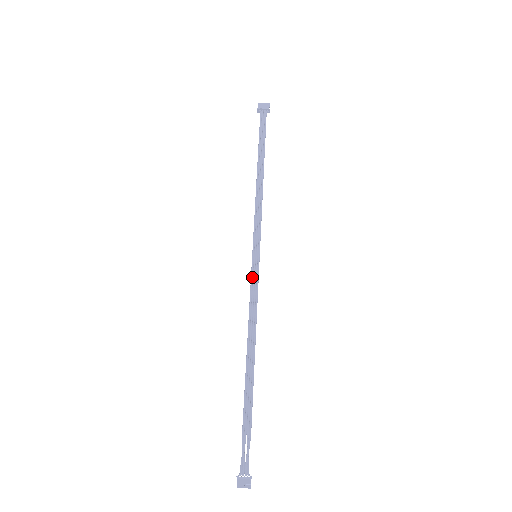
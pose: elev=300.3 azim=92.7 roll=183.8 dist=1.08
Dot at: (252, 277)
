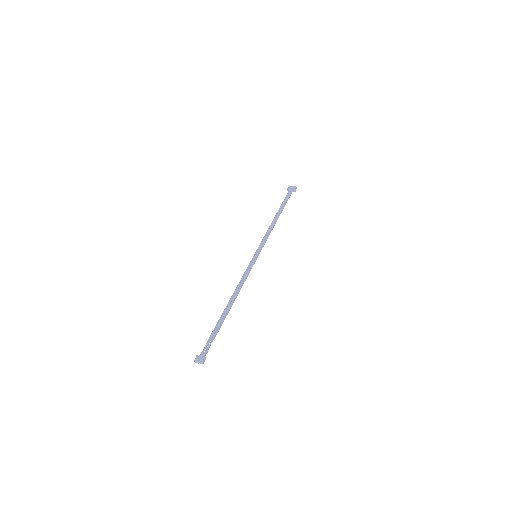
Dot at: (249, 265)
